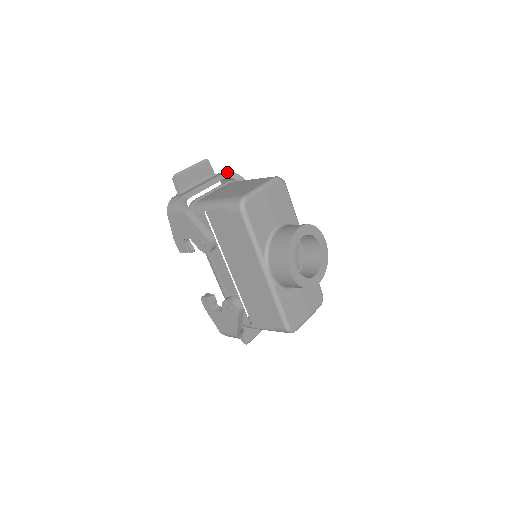
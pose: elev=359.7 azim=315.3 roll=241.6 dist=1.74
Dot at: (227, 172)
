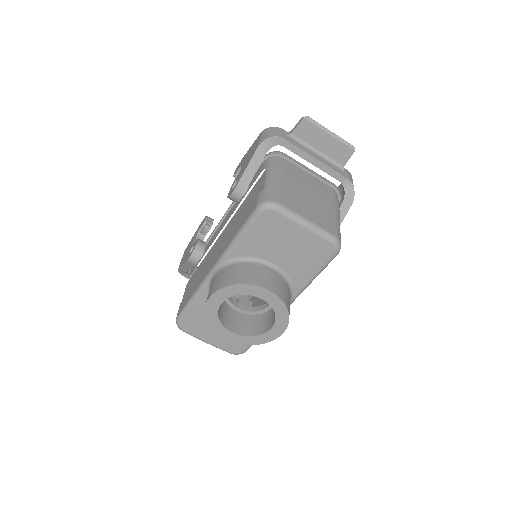
Dot at: (350, 181)
